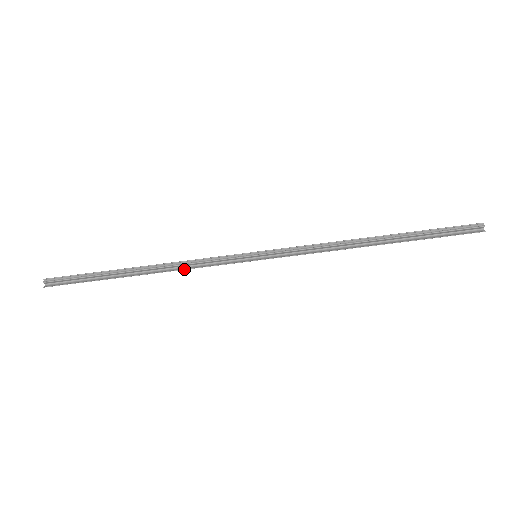
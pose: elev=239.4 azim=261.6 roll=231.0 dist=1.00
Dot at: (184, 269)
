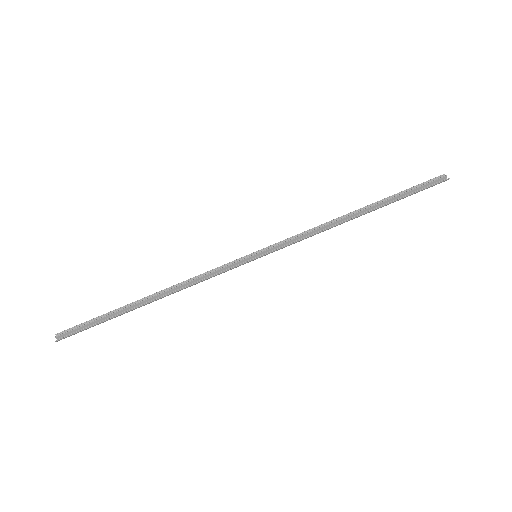
Dot at: (191, 284)
